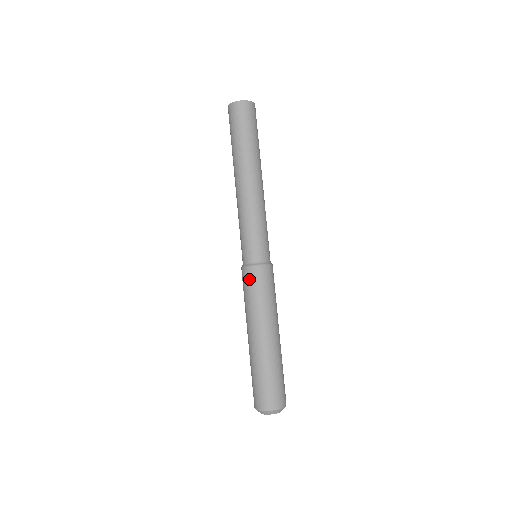
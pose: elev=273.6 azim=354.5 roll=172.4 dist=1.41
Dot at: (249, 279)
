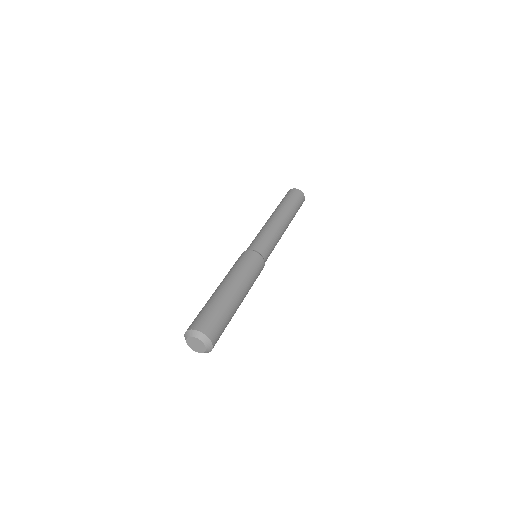
Dot at: (240, 257)
